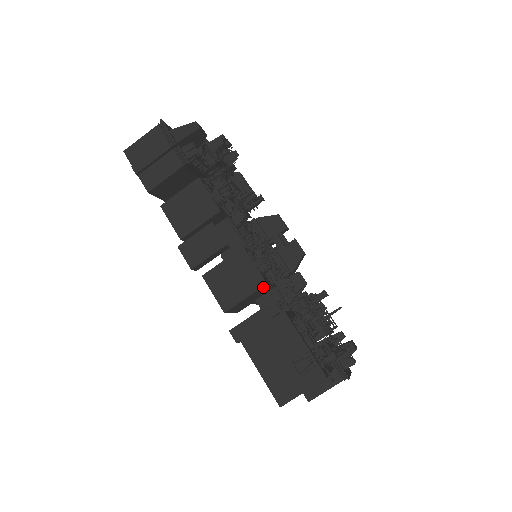
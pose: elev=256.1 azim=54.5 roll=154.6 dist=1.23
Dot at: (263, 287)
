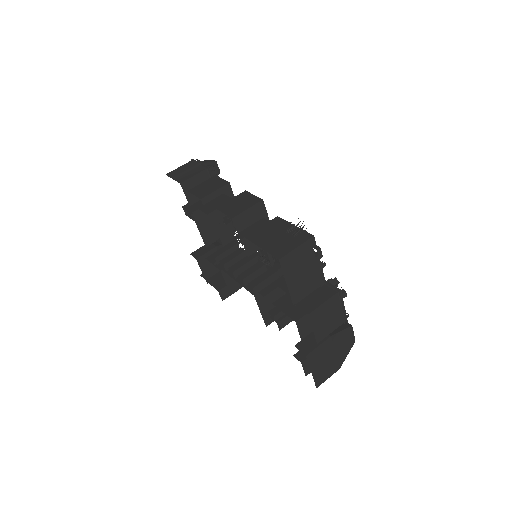
Dot at: (260, 204)
